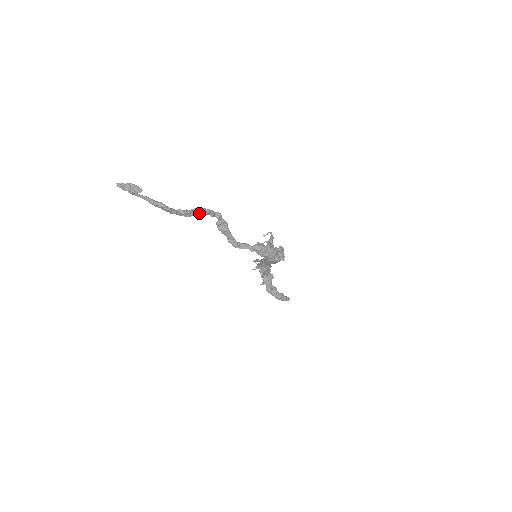
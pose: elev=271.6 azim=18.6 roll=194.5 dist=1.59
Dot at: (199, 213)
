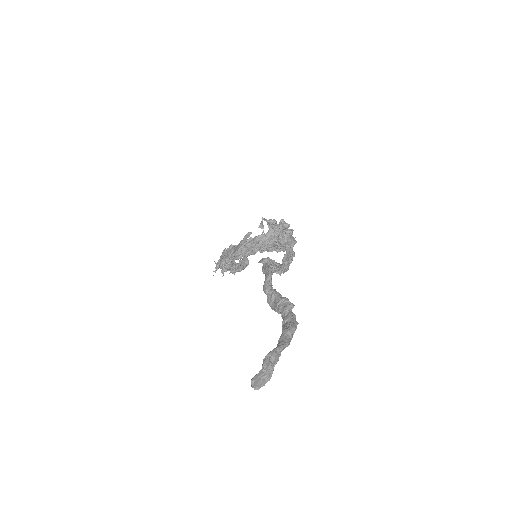
Dot at: (271, 285)
